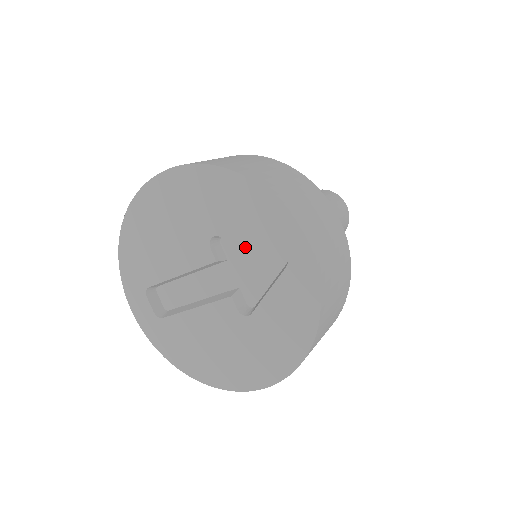
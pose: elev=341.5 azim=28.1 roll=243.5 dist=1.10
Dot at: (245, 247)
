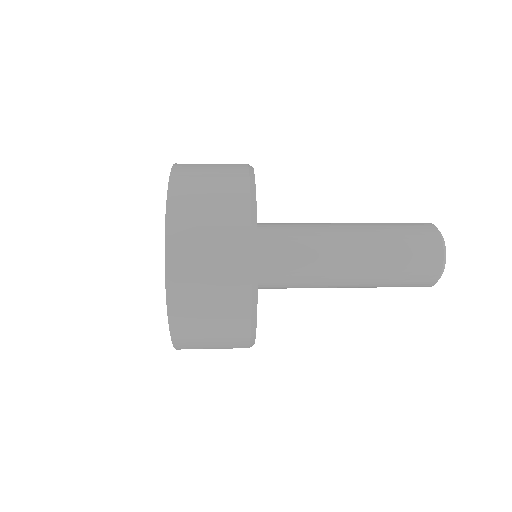
Dot at: occluded
